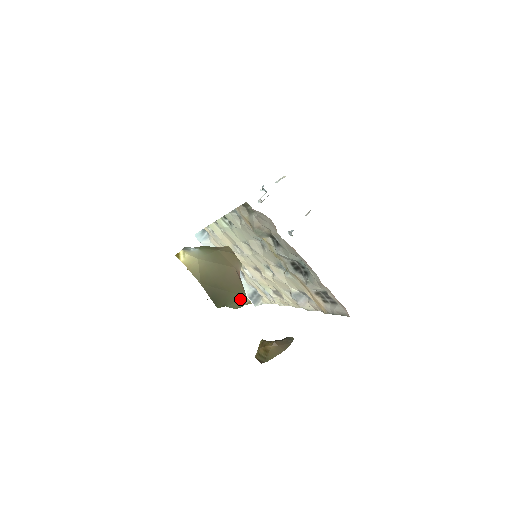
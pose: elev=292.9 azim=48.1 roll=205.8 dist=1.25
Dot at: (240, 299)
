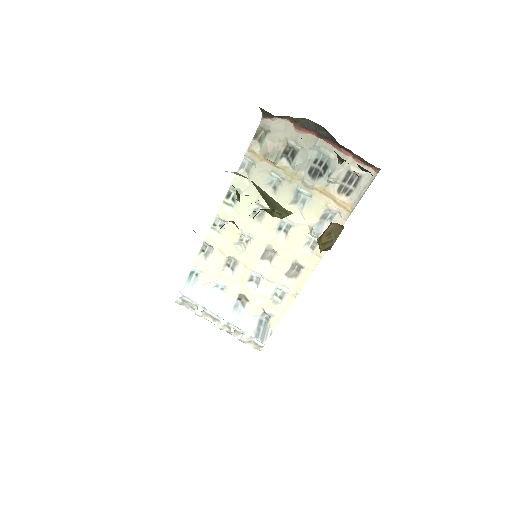
Dot at: (282, 209)
